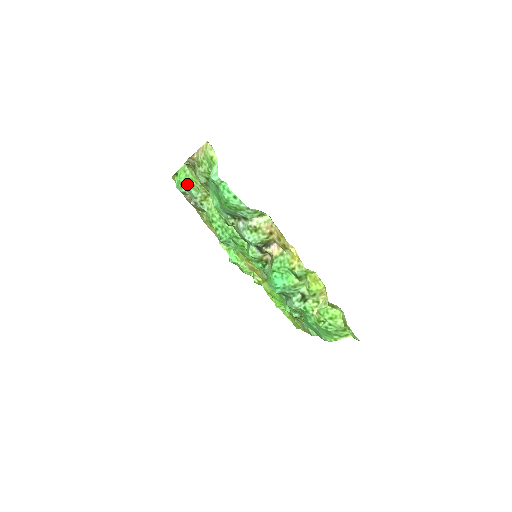
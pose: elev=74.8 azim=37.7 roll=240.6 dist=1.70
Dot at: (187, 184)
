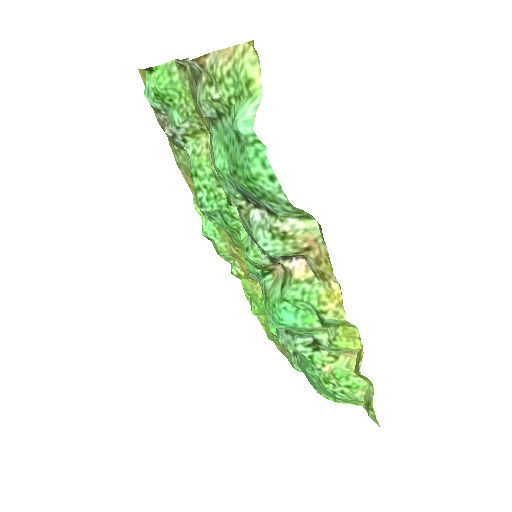
Dot at: (168, 98)
